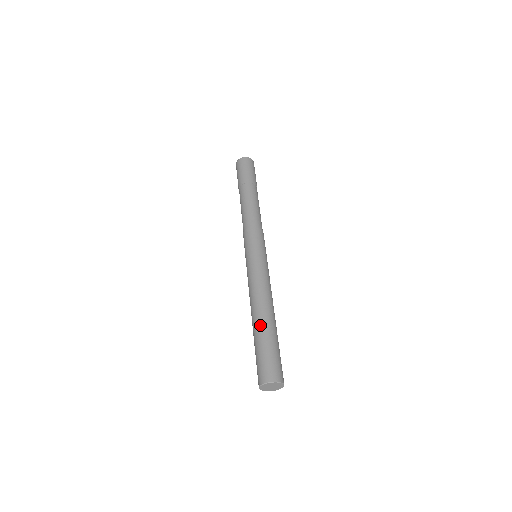
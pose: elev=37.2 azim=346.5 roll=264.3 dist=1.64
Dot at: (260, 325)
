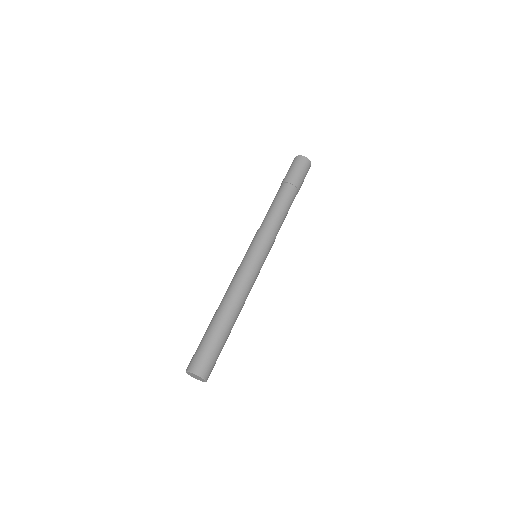
Dot at: (221, 322)
